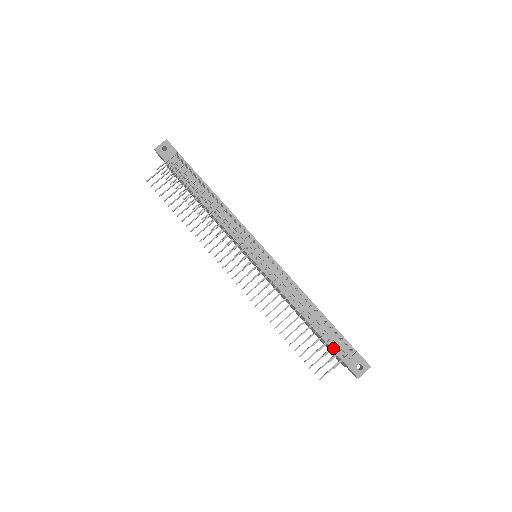
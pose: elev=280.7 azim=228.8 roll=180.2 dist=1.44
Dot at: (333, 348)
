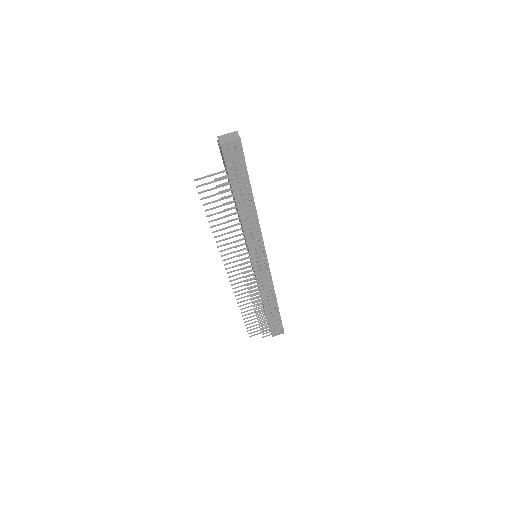
Dot at: (269, 321)
